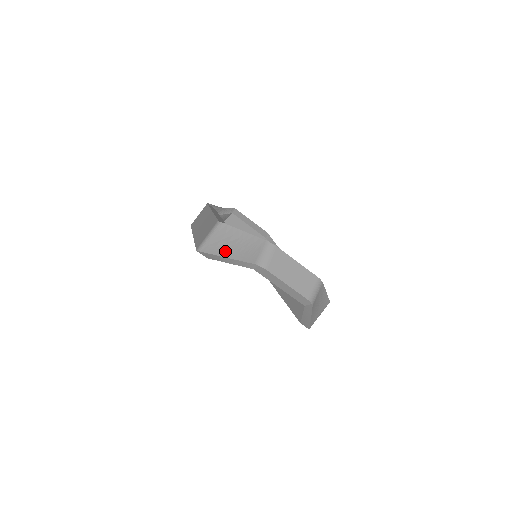
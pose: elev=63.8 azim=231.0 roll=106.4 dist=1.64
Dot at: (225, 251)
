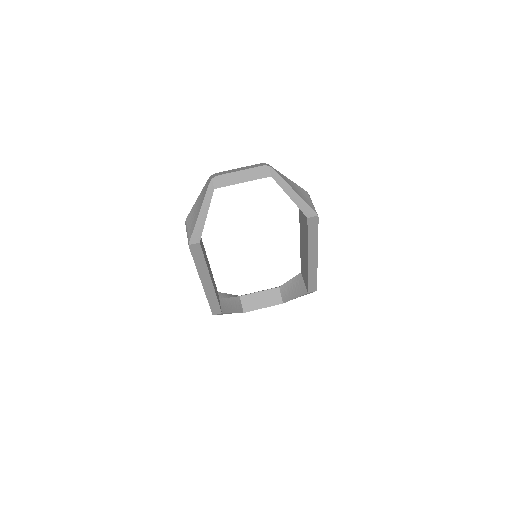
Dot at: (197, 214)
